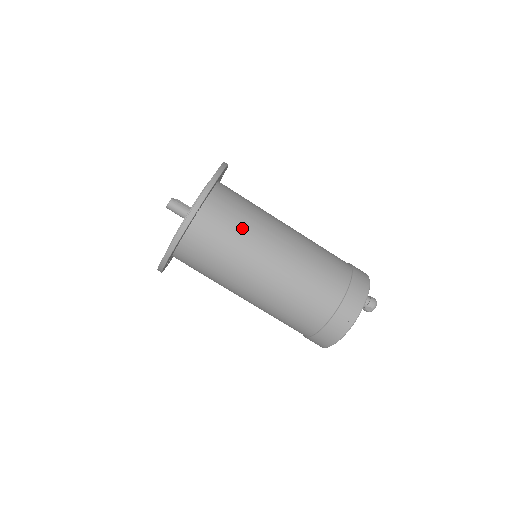
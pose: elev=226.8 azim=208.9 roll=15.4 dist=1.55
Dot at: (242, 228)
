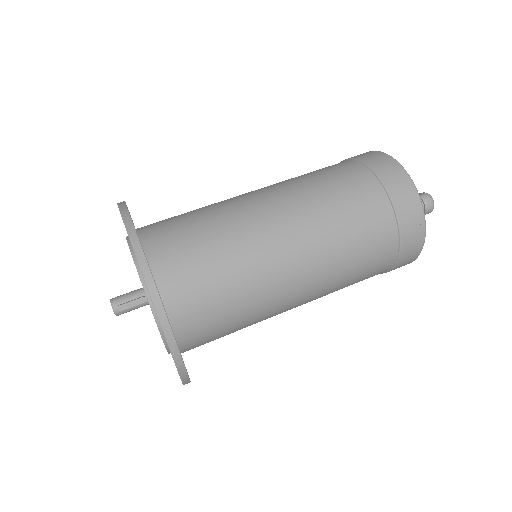
Dot at: (240, 316)
